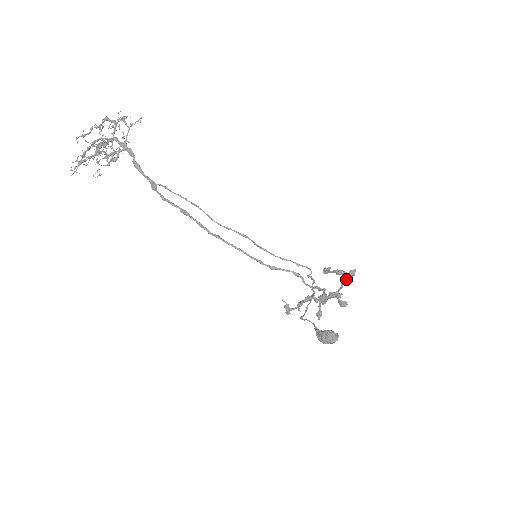
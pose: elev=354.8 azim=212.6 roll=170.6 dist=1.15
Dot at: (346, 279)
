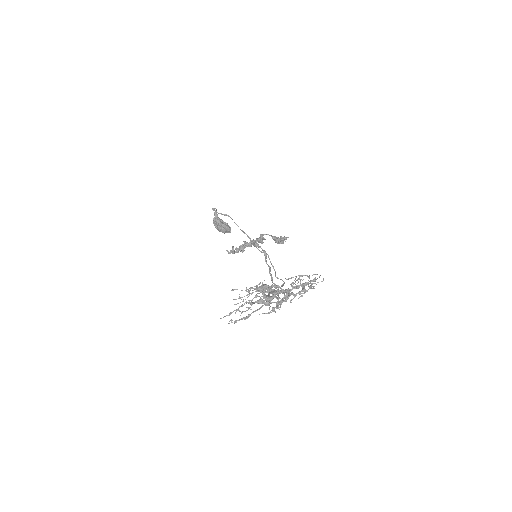
Dot at: occluded
